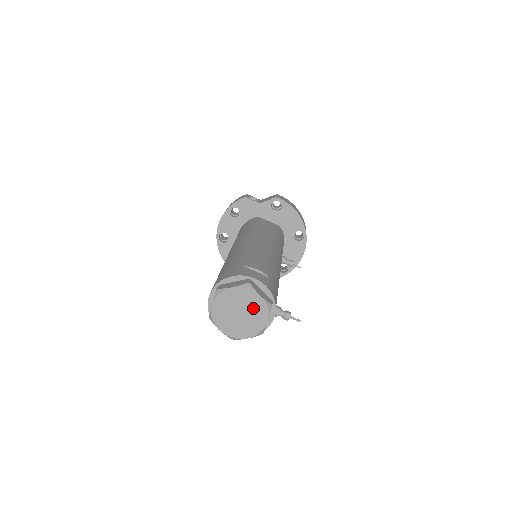
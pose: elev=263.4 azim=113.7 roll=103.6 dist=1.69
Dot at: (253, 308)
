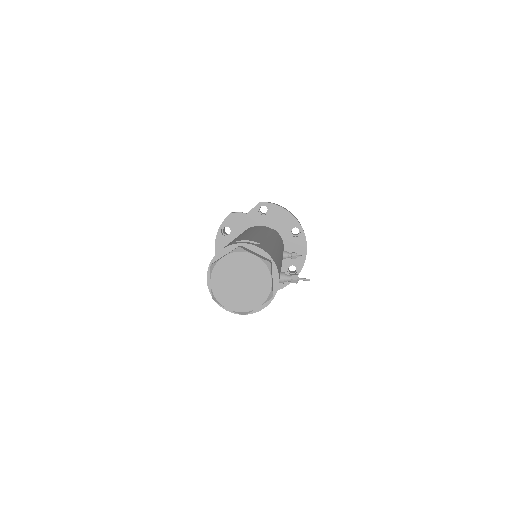
Dot at: (252, 271)
